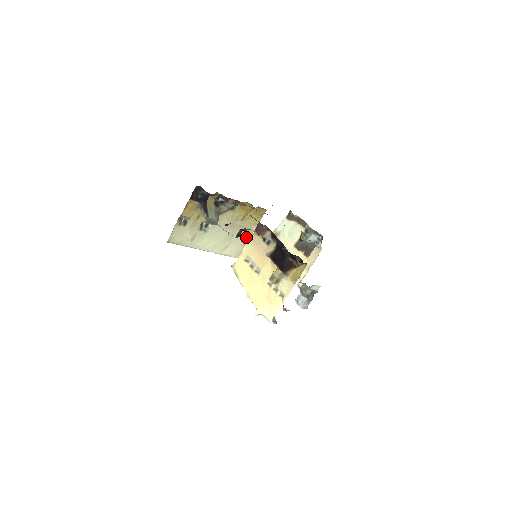
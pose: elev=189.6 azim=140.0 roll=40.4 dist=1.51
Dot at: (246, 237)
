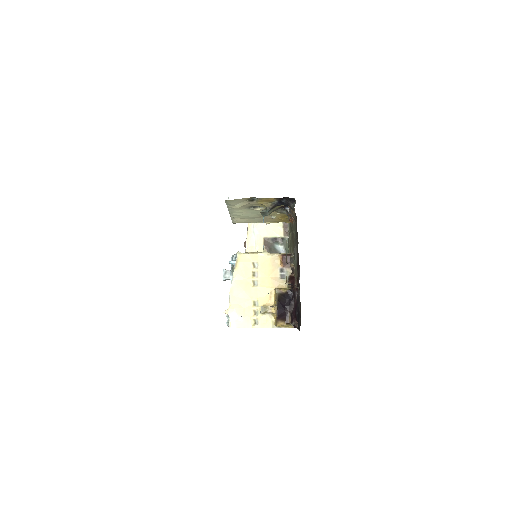
Dot at: (257, 222)
